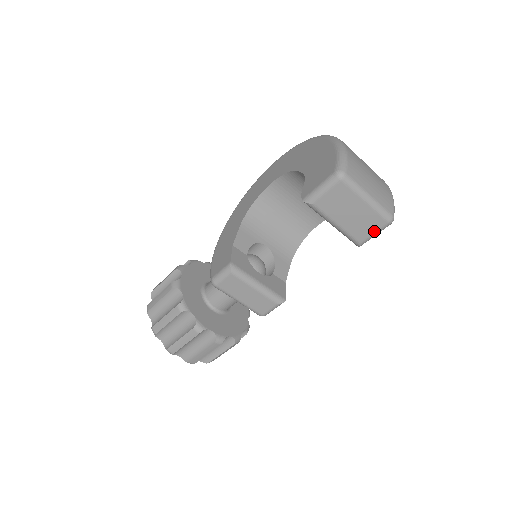
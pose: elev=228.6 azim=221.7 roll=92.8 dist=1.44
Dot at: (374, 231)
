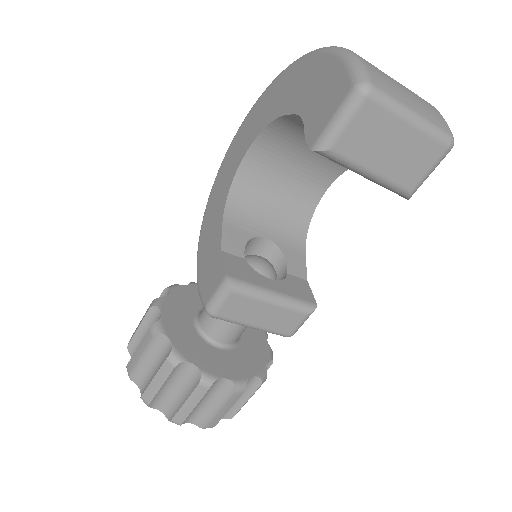
Dot at: (429, 167)
